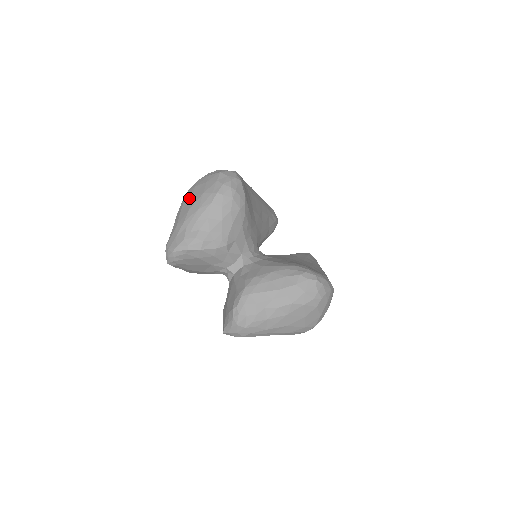
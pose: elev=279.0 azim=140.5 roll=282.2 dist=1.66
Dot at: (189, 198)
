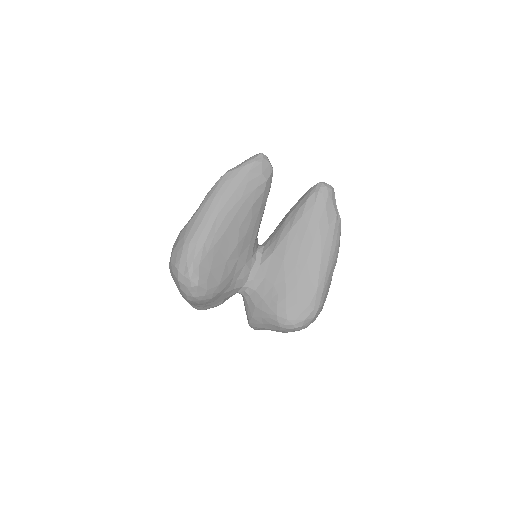
Dot at: occluded
